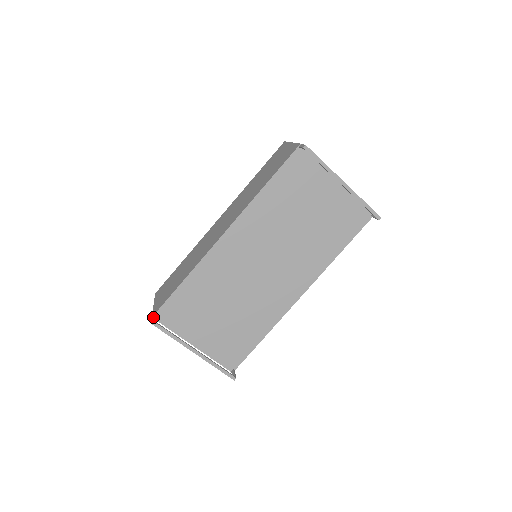
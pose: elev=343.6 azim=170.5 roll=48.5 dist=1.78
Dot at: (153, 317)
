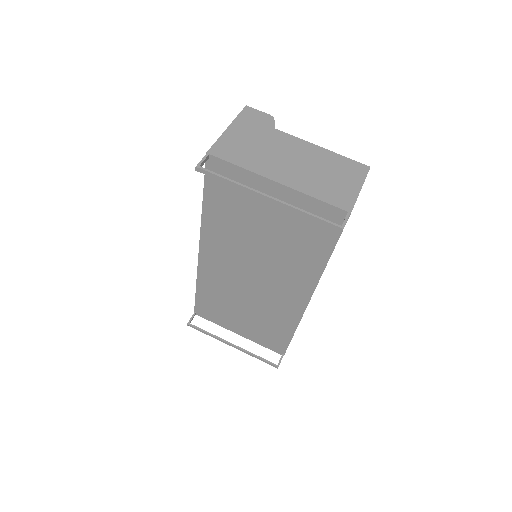
Dot at: (193, 315)
